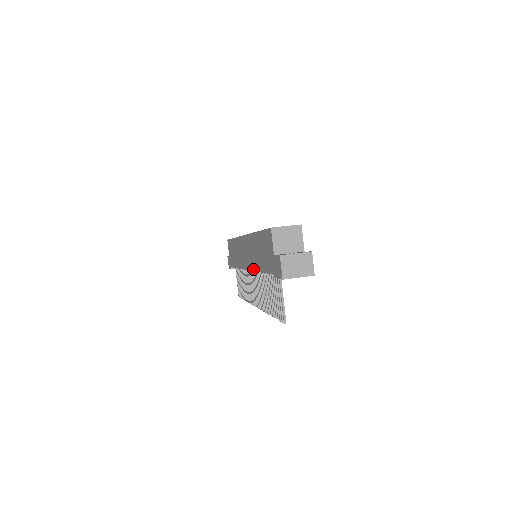
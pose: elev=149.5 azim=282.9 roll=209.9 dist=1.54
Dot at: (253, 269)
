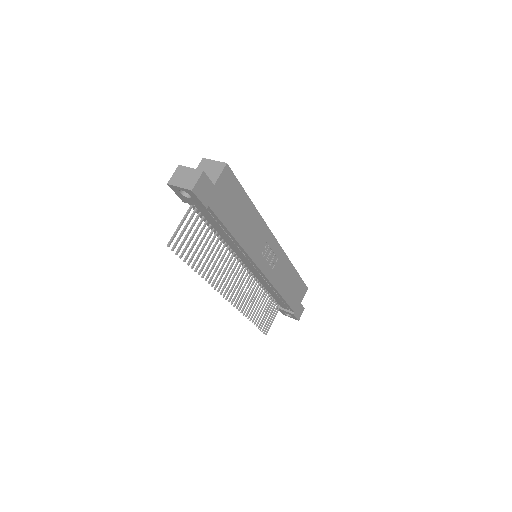
Dot at: occluded
